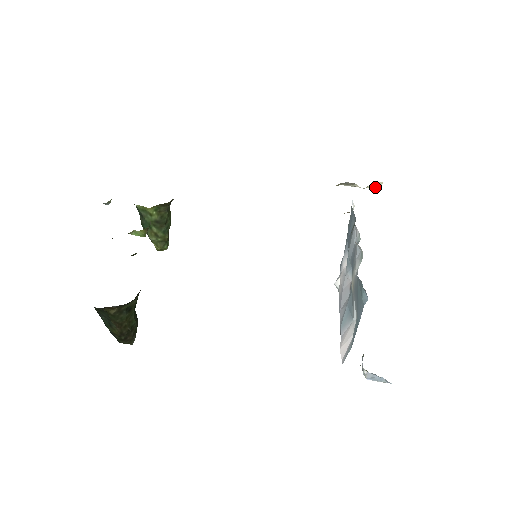
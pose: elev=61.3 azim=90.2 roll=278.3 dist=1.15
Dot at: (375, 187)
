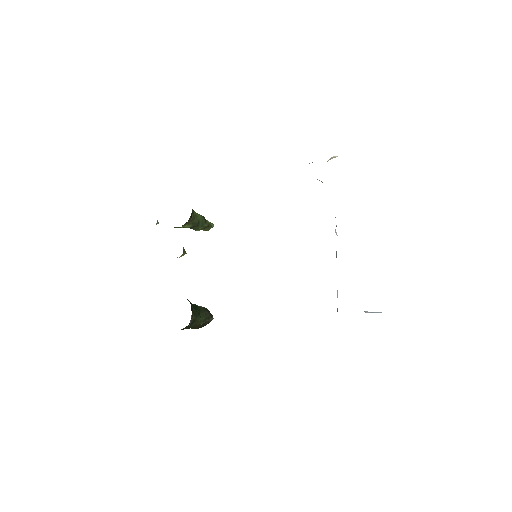
Dot at: occluded
